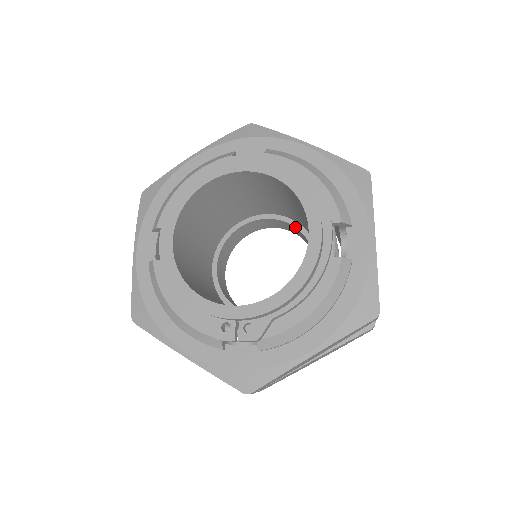
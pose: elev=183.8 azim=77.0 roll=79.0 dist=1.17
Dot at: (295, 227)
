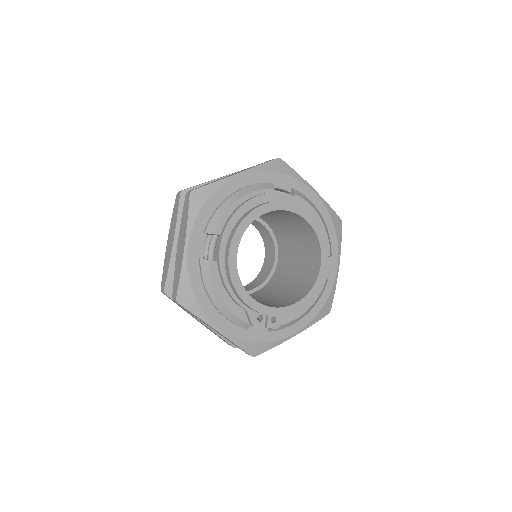
Dot at: (267, 229)
